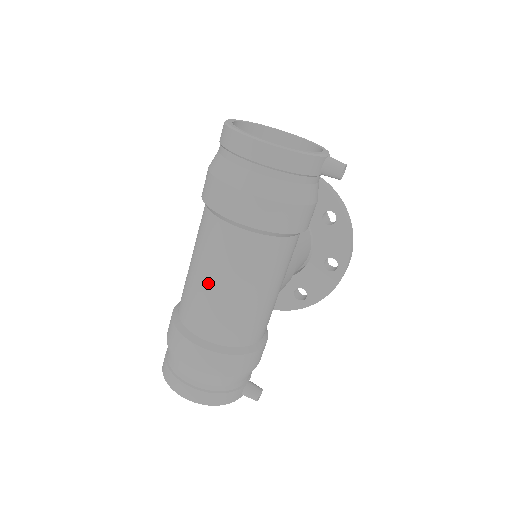
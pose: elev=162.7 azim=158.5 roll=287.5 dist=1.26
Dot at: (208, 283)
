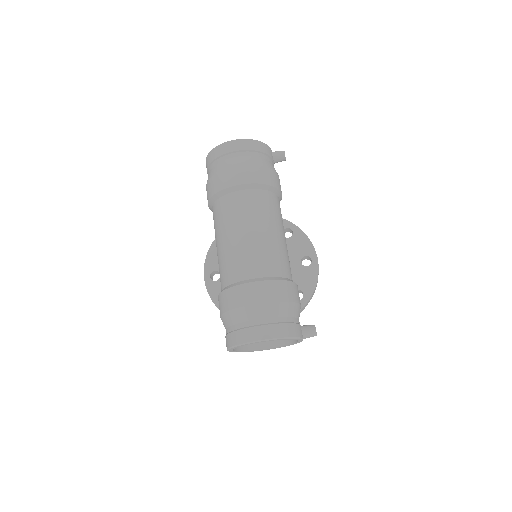
Dot at: (240, 236)
